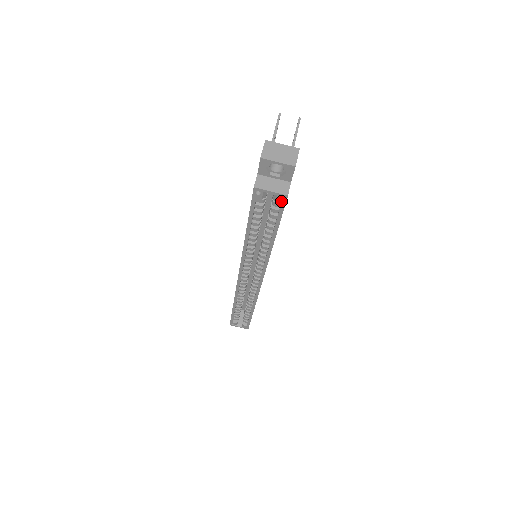
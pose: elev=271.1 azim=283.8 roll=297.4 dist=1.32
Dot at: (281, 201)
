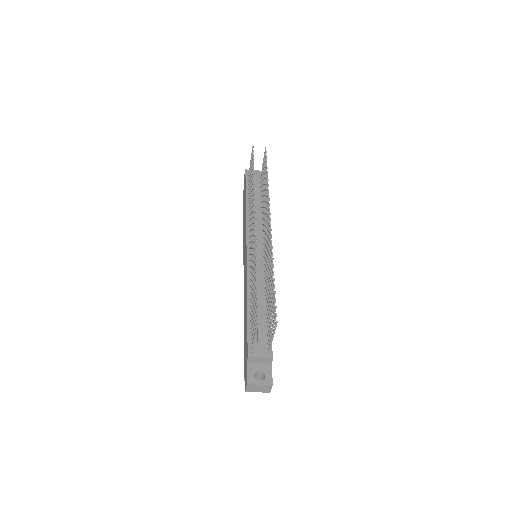
Dot at: occluded
